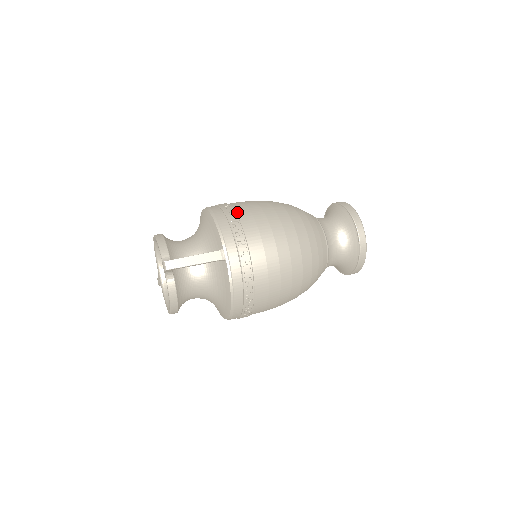
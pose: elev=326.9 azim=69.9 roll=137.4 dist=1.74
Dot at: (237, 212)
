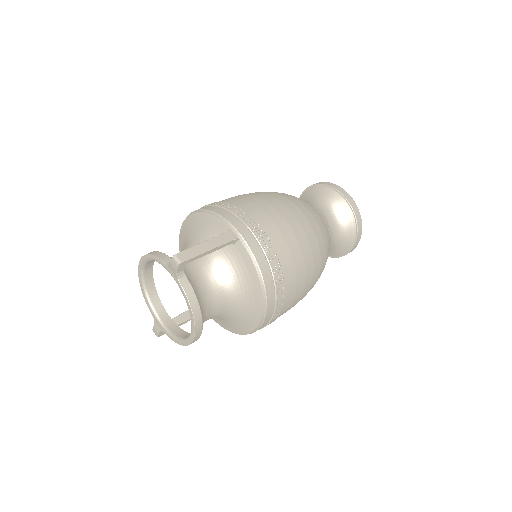
Dot at: (224, 201)
